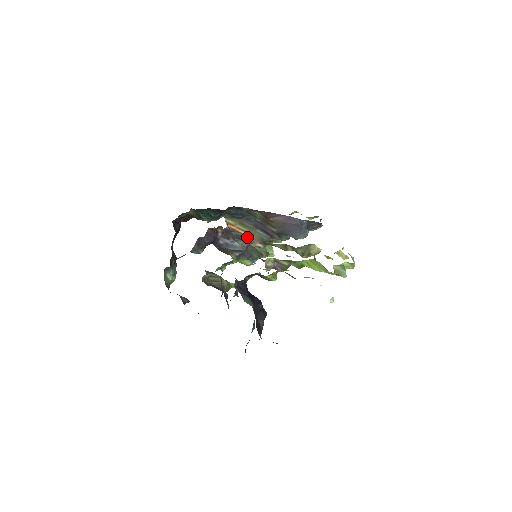
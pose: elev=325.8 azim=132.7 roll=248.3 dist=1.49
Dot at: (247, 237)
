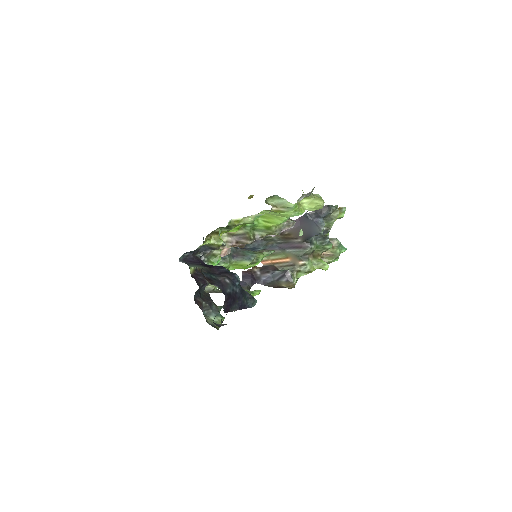
Dot at: (286, 263)
